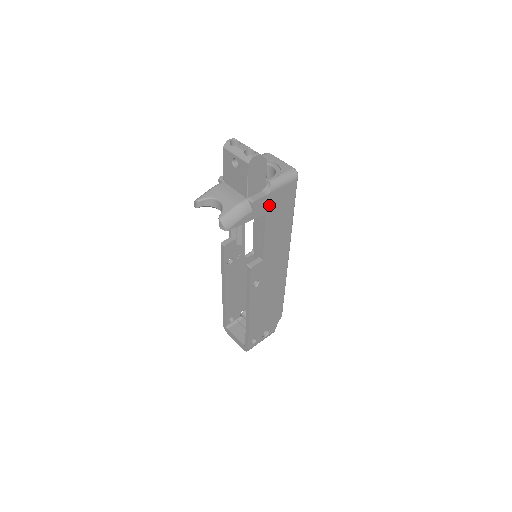
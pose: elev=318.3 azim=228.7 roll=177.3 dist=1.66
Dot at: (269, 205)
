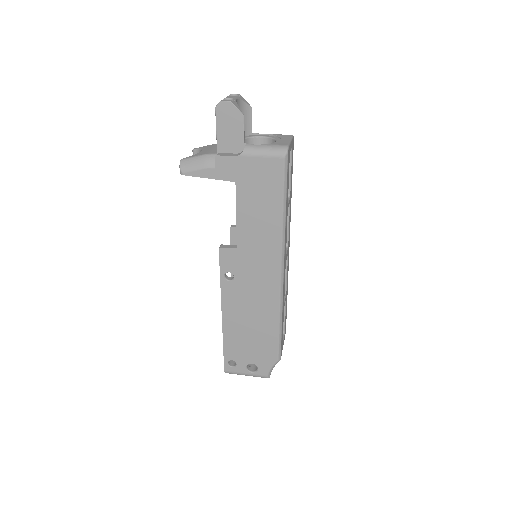
Dot at: (241, 173)
